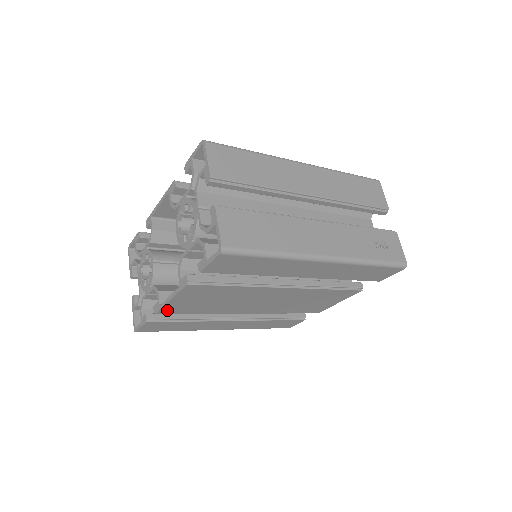
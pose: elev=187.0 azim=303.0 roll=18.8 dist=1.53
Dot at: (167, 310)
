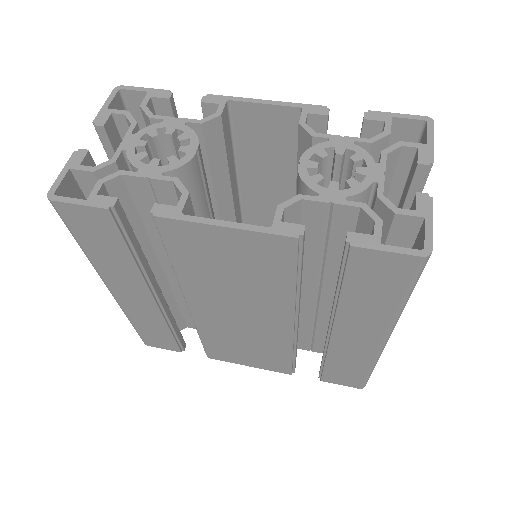
Dot at: (176, 228)
